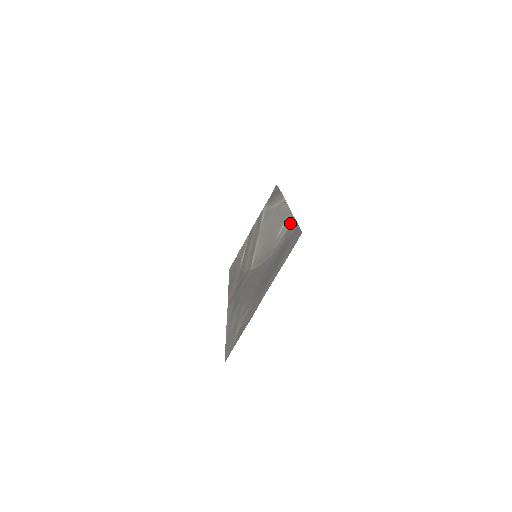
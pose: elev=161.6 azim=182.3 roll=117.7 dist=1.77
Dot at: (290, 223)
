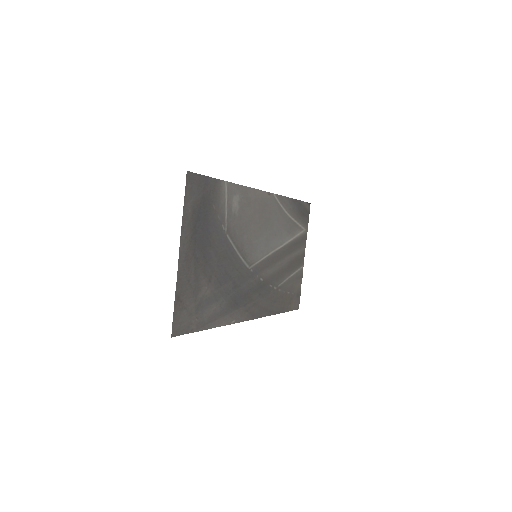
Dot at: (225, 189)
